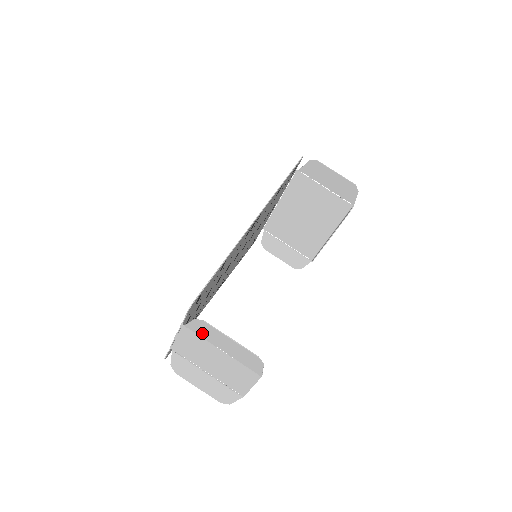
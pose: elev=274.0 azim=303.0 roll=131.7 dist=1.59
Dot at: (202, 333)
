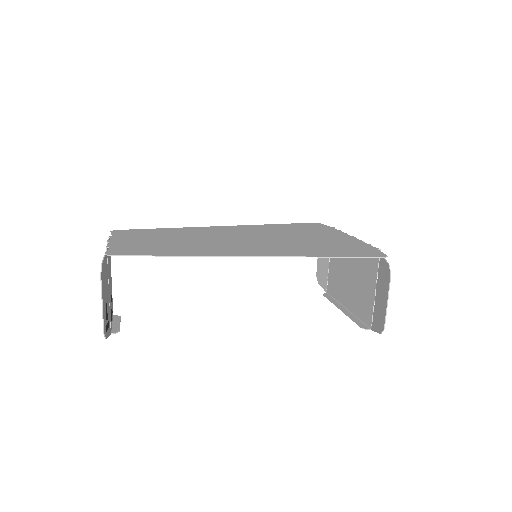
Dot at: (105, 271)
